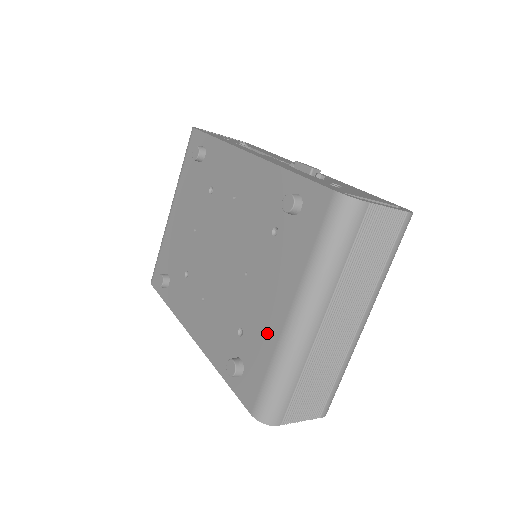
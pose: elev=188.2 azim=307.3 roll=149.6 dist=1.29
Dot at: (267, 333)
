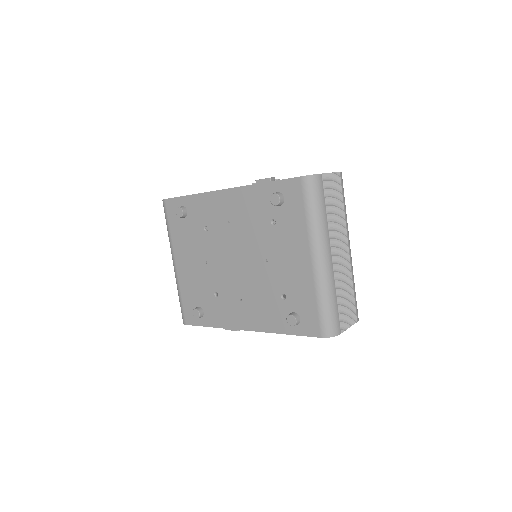
Dot at: (303, 282)
